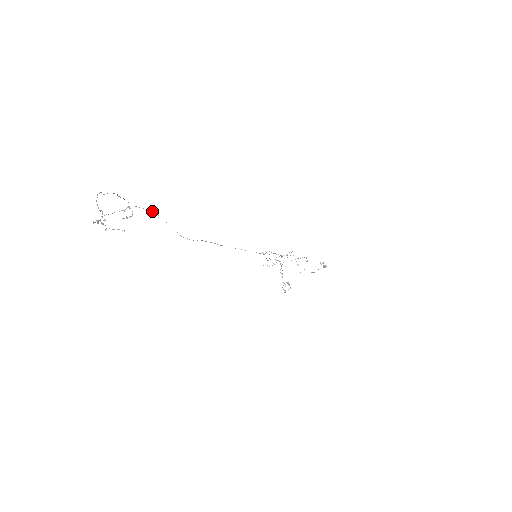
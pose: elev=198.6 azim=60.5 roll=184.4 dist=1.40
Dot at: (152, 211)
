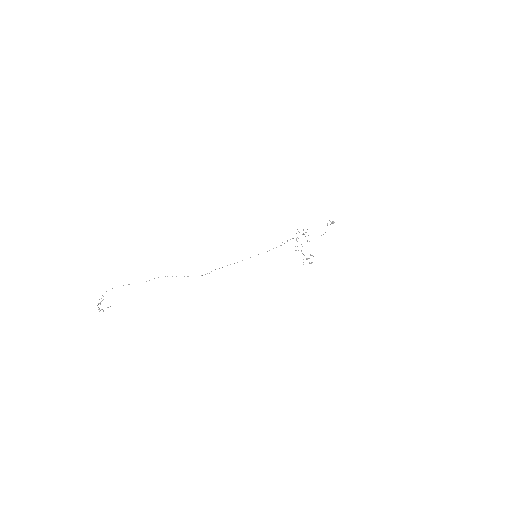
Dot at: occluded
